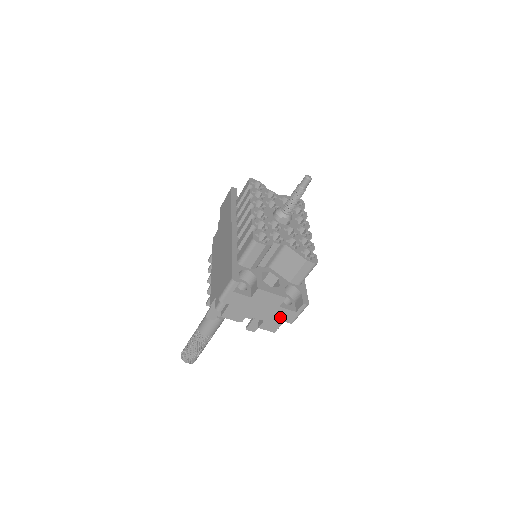
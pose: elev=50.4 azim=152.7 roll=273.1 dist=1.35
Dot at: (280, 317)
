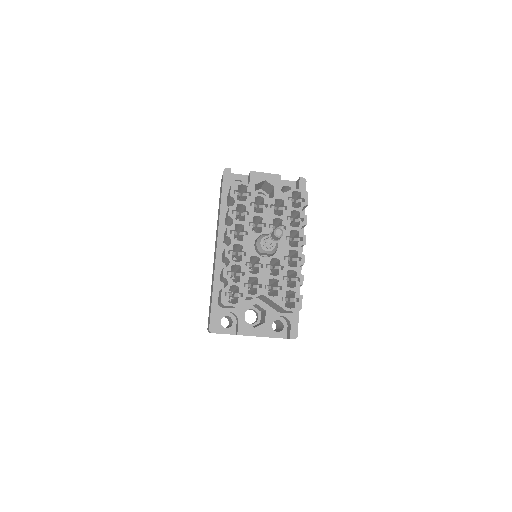
Dot at: occluded
